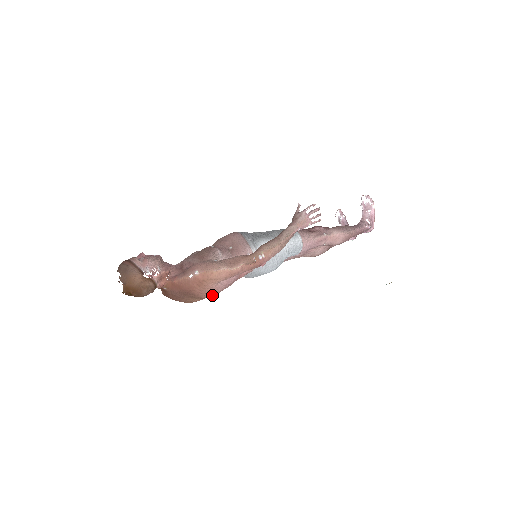
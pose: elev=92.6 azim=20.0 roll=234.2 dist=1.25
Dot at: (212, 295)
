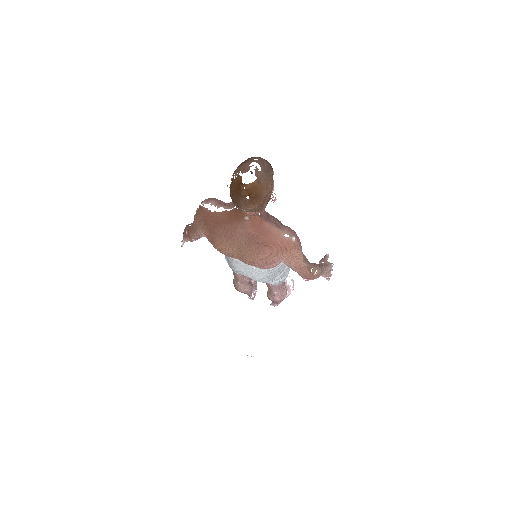
Dot at: (259, 264)
